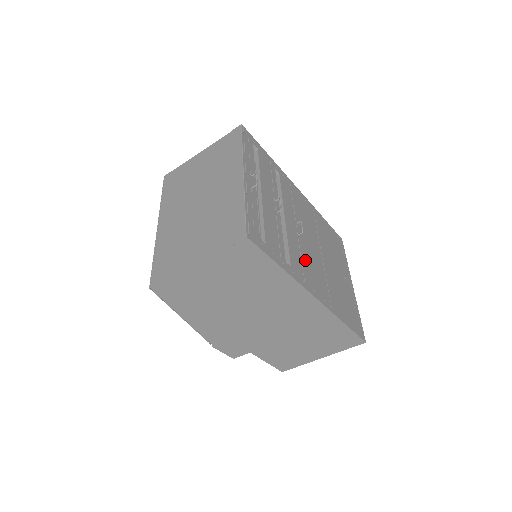
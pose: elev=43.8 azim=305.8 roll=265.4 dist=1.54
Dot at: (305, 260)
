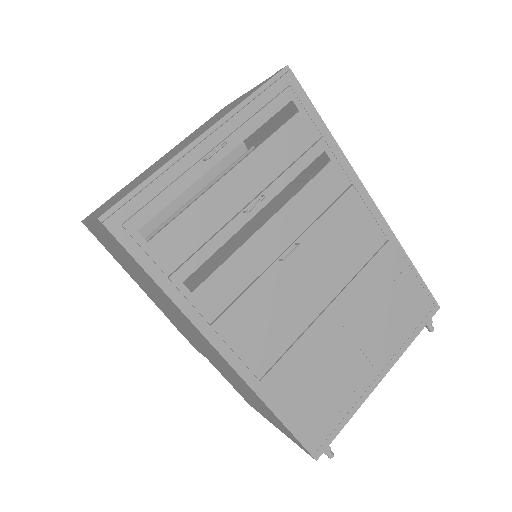
Dot at: (254, 298)
